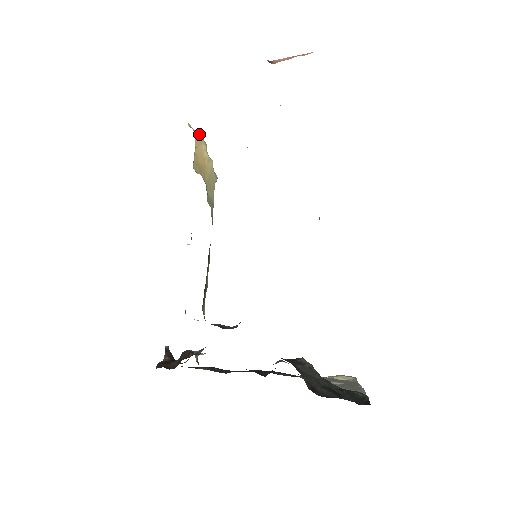
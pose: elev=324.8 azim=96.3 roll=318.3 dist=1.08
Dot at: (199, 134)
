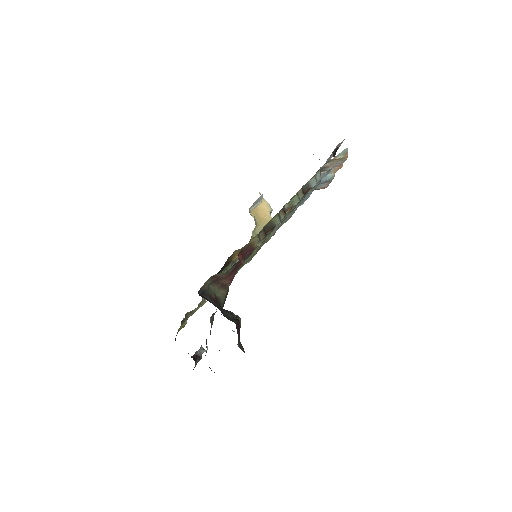
Dot at: occluded
